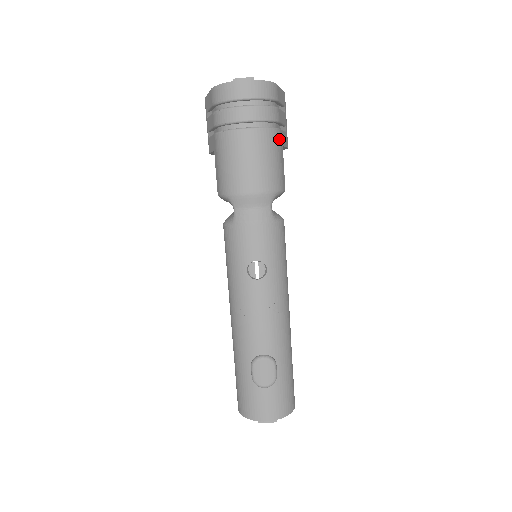
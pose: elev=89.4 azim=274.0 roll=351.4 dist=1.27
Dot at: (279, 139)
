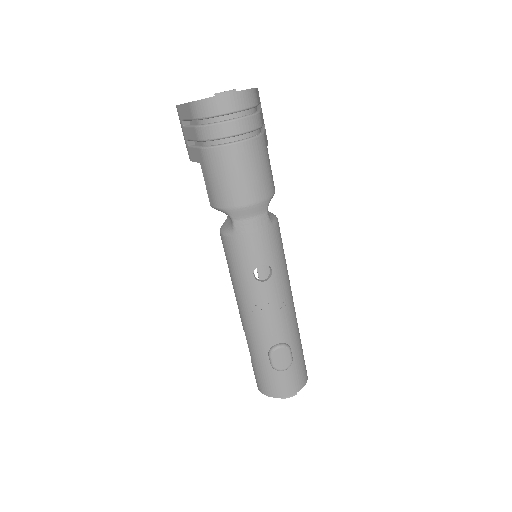
Dot at: (265, 144)
